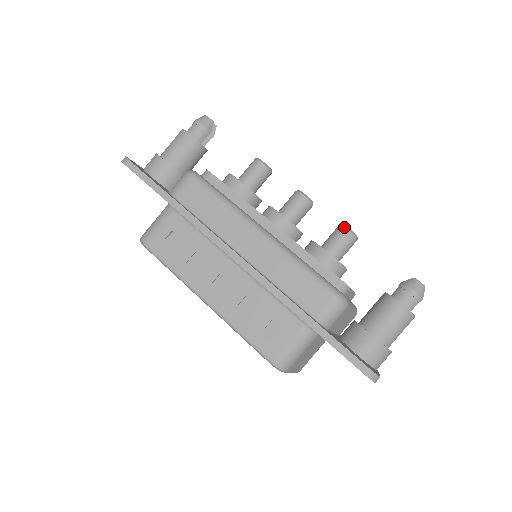
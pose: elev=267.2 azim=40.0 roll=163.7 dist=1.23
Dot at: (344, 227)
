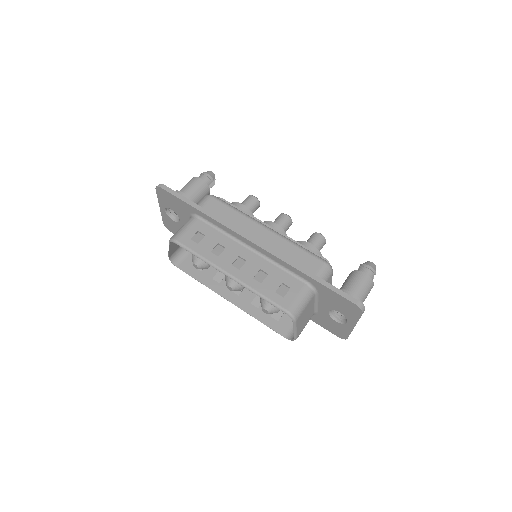
Dot at: occluded
